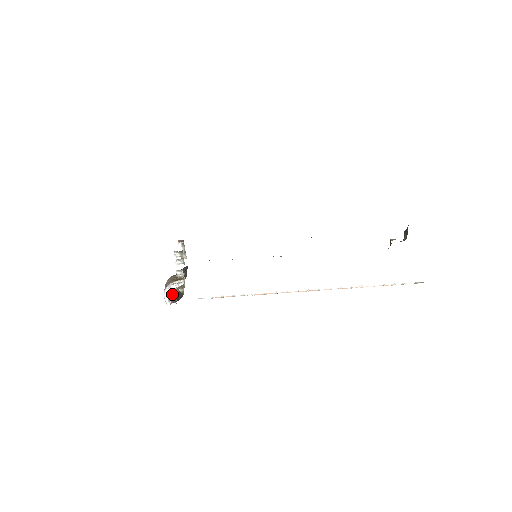
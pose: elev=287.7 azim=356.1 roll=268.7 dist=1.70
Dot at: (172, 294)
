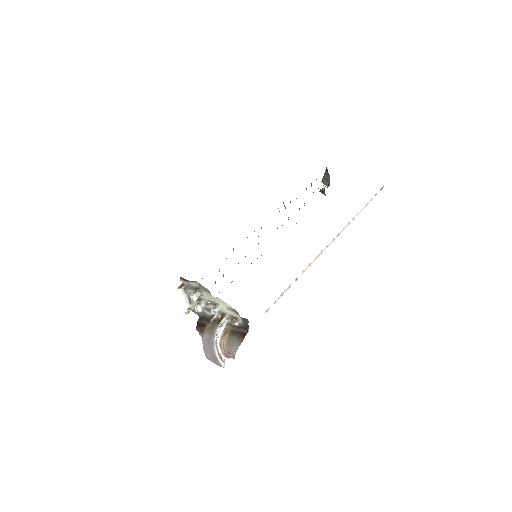
Dot at: (225, 343)
